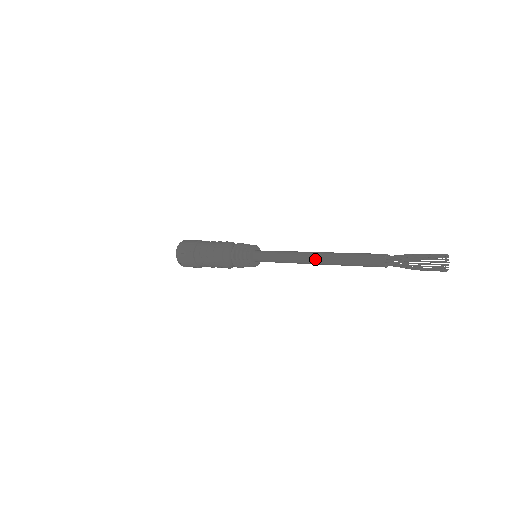
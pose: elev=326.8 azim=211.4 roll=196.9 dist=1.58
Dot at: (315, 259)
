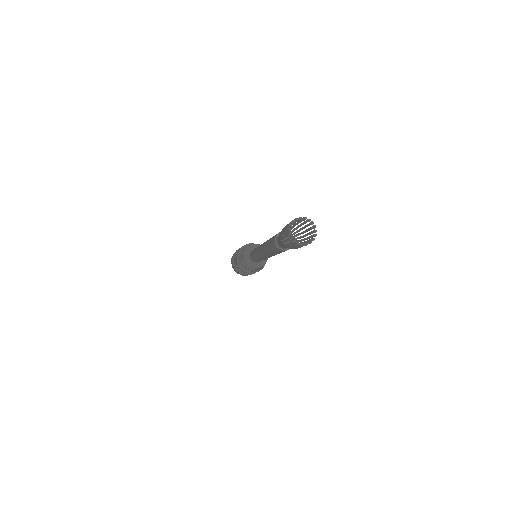
Dot at: (260, 248)
